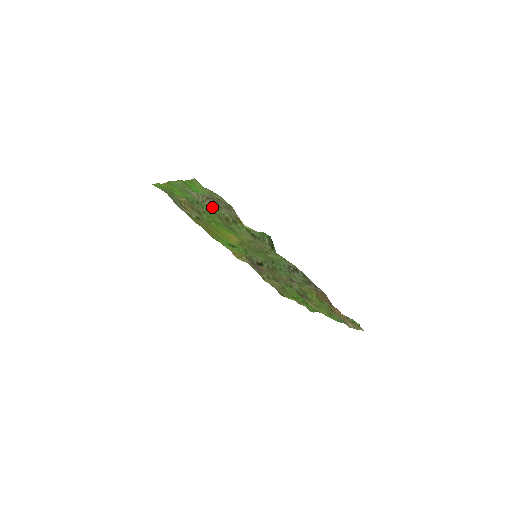
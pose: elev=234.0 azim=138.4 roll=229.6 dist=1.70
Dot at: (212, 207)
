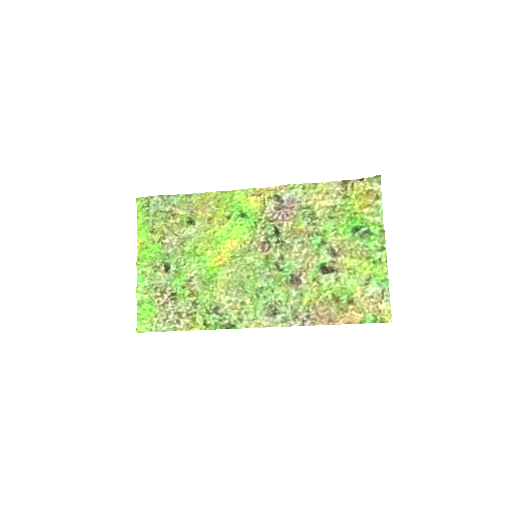
Dot at: (173, 294)
